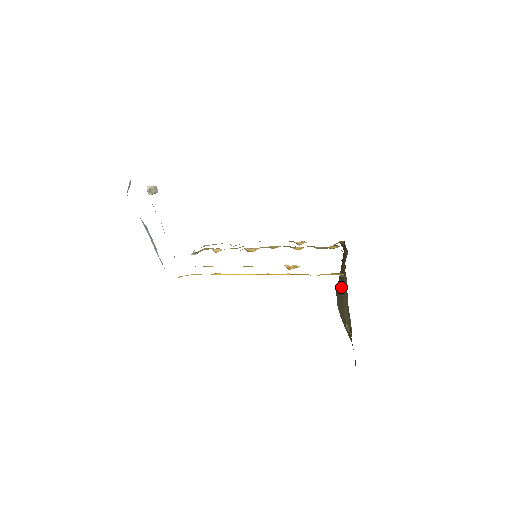
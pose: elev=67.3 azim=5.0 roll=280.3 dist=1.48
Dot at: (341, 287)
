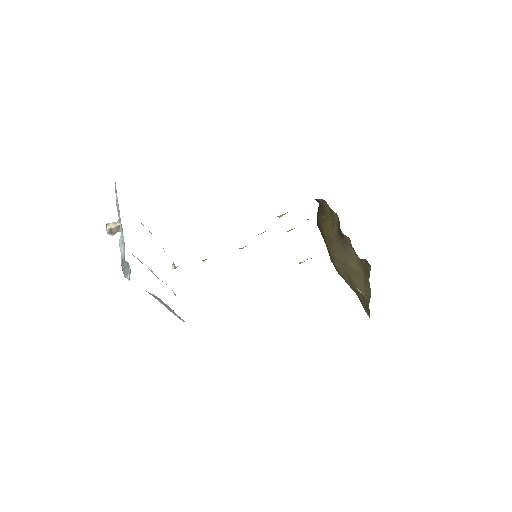
Dot at: (344, 256)
